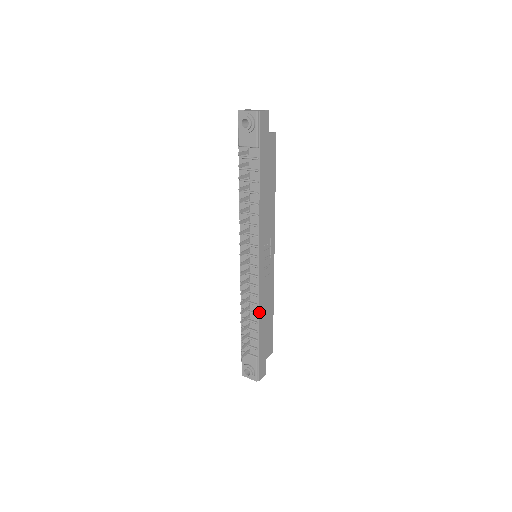
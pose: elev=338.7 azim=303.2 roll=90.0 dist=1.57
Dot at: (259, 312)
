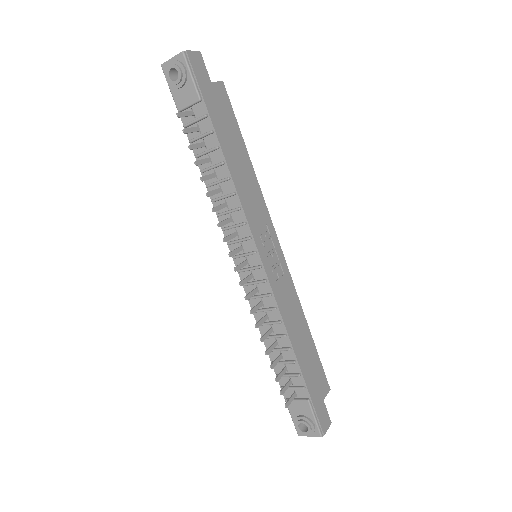
Dot at: (287, 332)
